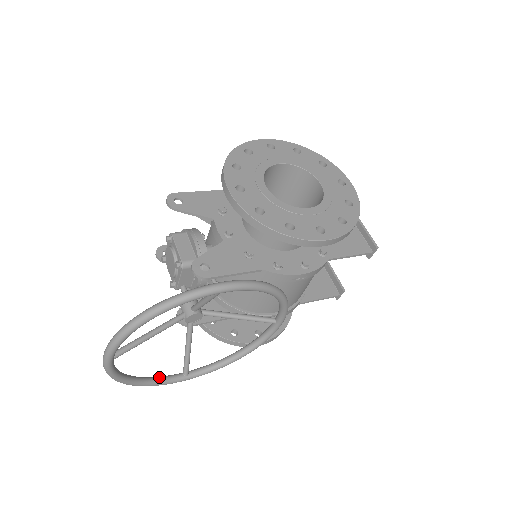
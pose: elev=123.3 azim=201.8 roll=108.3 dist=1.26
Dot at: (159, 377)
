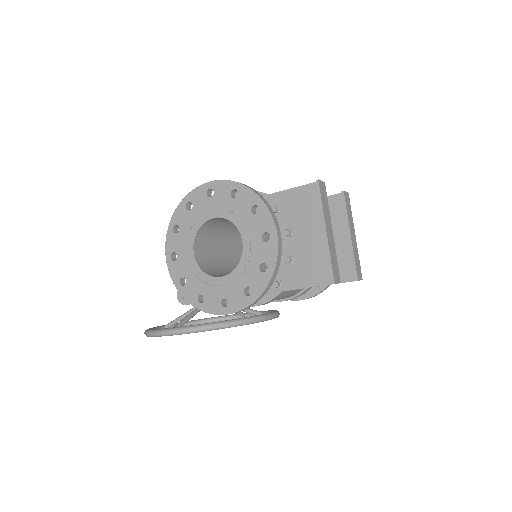
Dot at: (225, 317)
